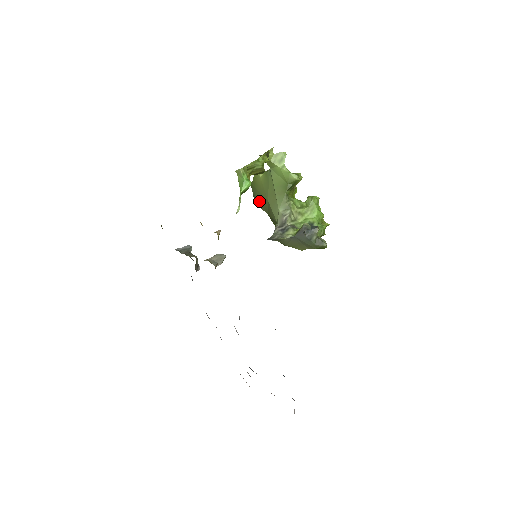
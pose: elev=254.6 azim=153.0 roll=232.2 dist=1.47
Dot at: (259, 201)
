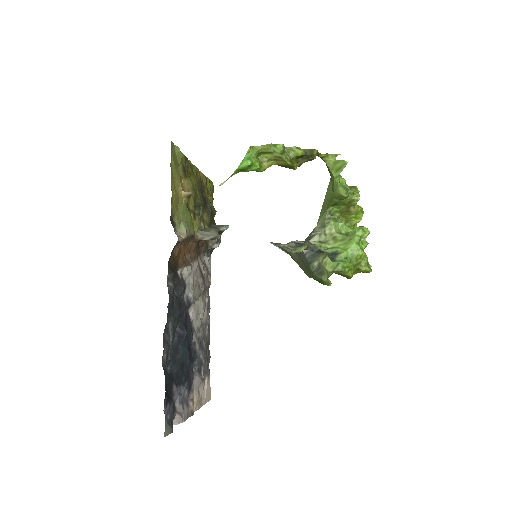
Dot at: occluded
